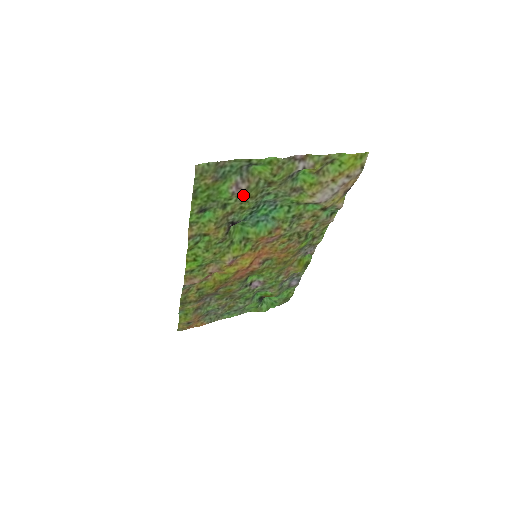
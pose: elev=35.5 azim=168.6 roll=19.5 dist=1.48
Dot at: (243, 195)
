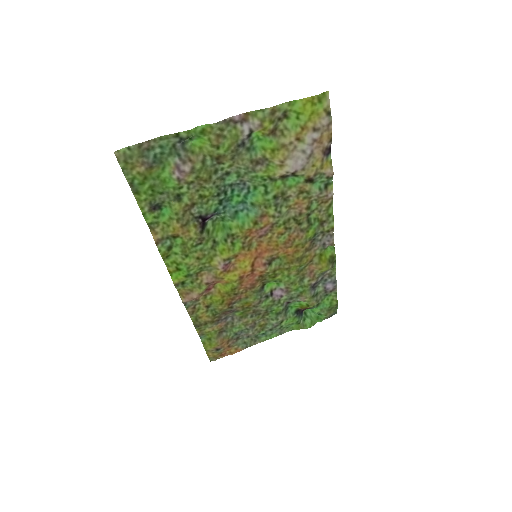
Dot at: (193, 180)
